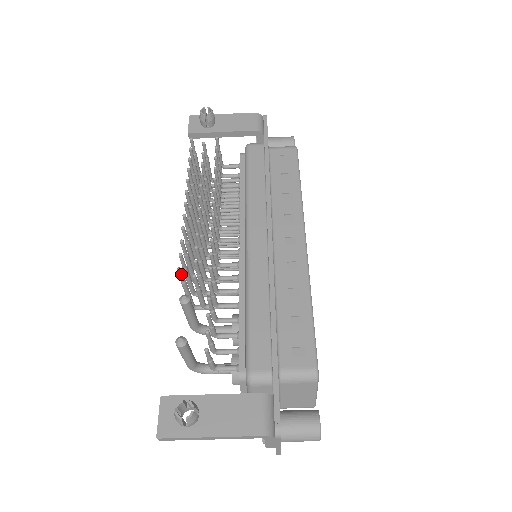
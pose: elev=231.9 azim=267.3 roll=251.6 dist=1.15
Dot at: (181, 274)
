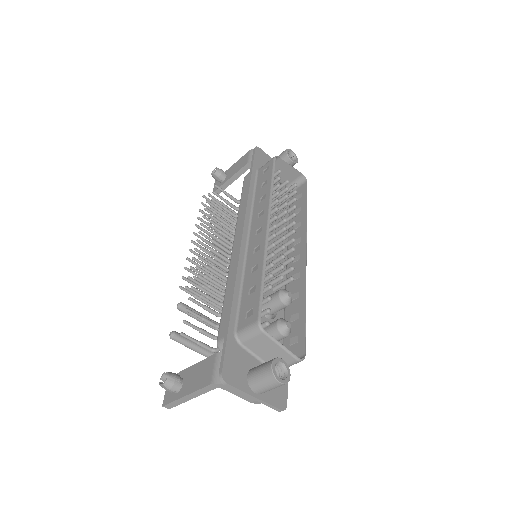
Dot at: (185, 290)
